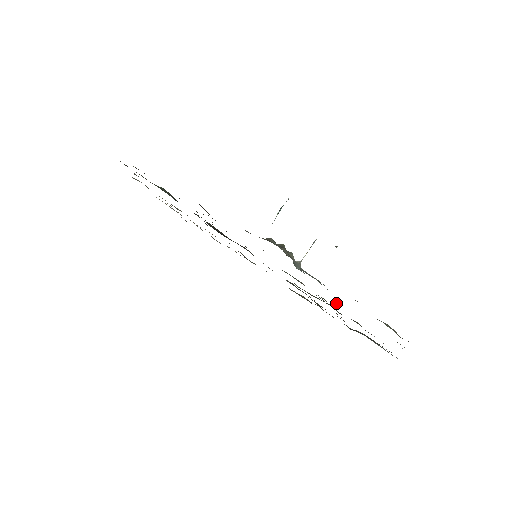
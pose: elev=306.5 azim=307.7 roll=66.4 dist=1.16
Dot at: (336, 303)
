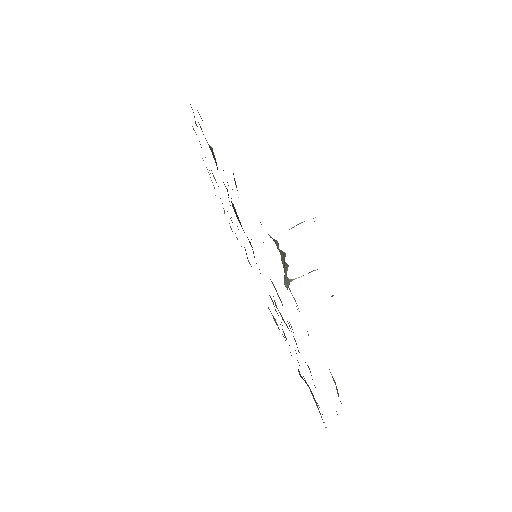
Dot at: occluded
